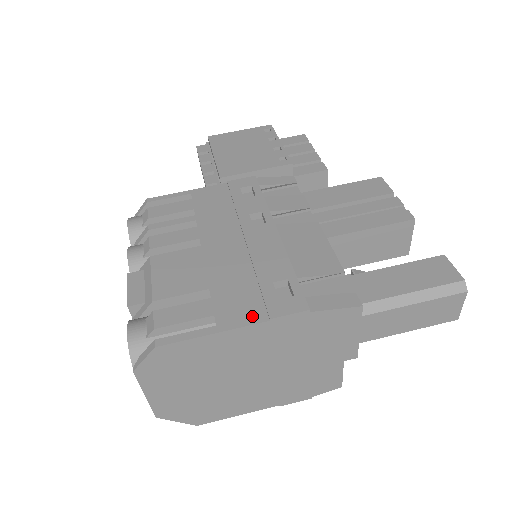
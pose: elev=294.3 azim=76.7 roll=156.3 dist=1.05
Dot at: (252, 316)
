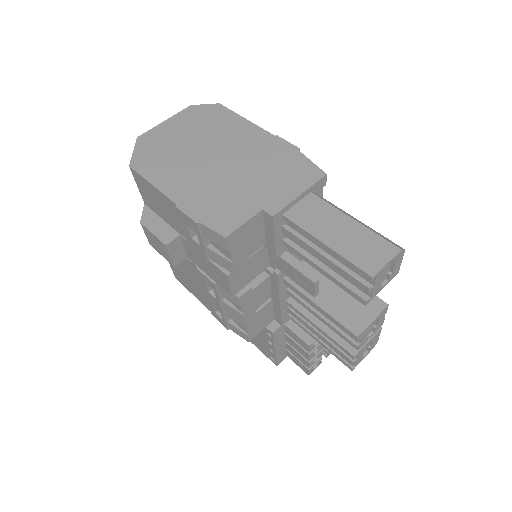
Dot at: occluded
